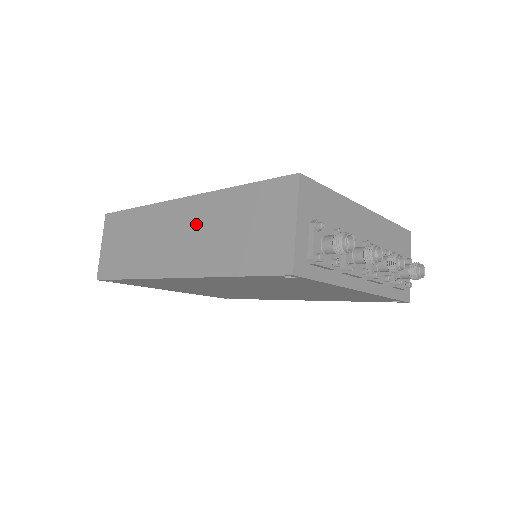
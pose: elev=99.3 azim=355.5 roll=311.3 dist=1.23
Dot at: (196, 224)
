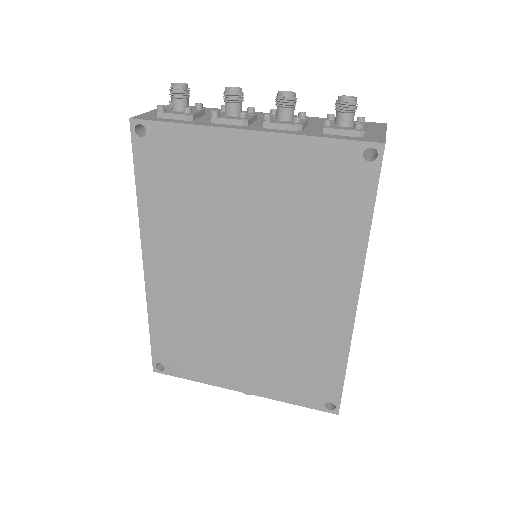
Dot at: occluded
